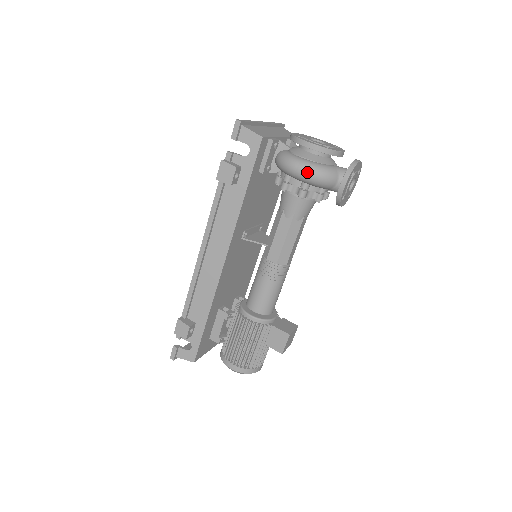
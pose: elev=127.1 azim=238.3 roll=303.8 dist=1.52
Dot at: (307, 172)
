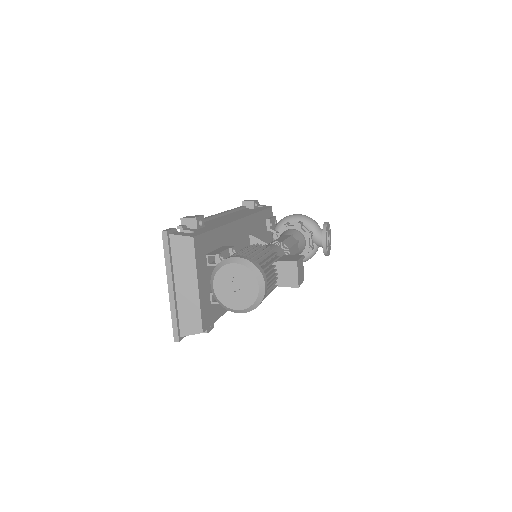
Dot at: (302, 215)
